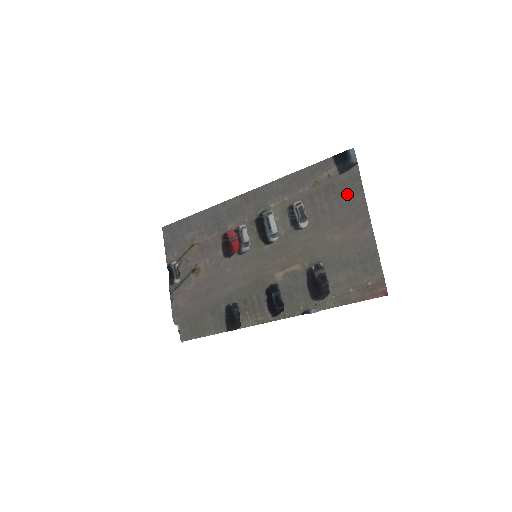
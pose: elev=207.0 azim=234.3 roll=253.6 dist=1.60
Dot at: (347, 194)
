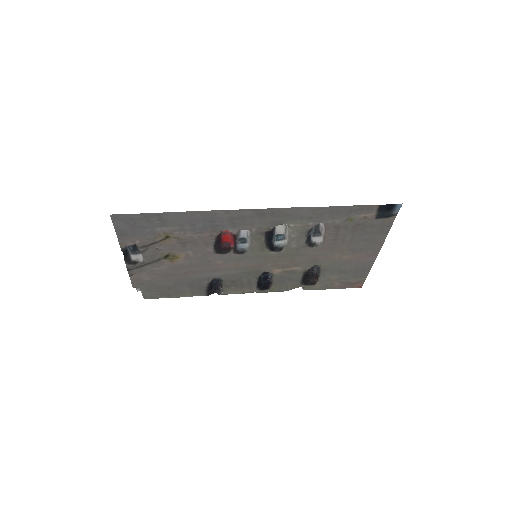
Dot at: (372, 234)
